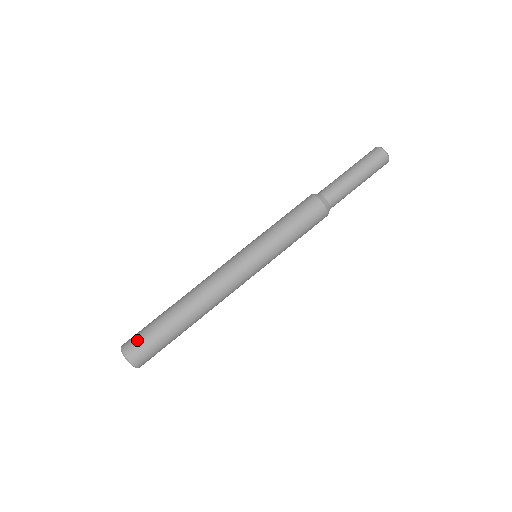
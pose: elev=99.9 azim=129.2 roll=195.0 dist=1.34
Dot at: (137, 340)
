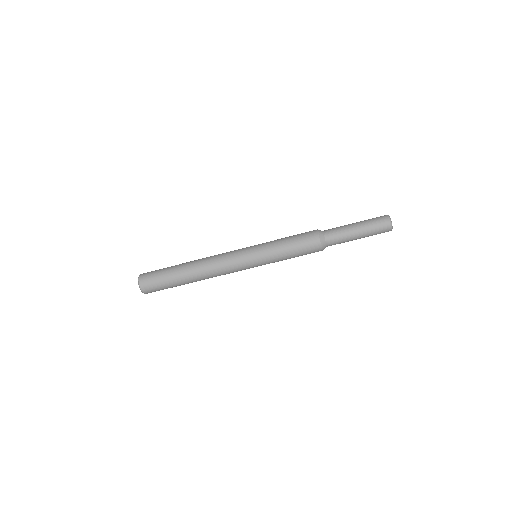
Dot at: (152, 283)
